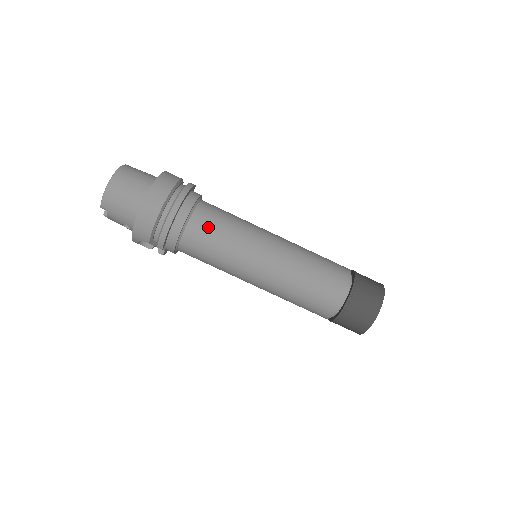
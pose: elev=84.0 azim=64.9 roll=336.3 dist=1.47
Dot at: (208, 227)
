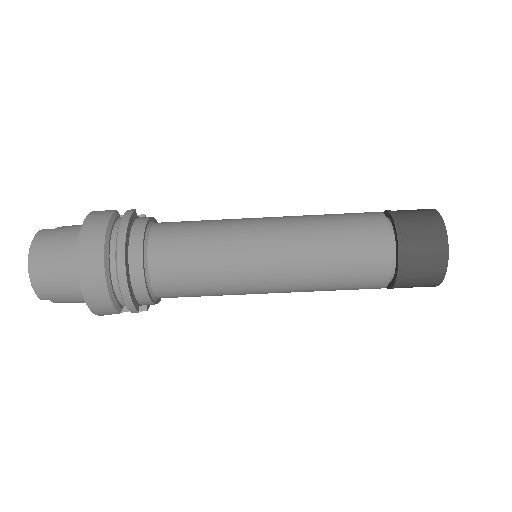
Dot at: (175, 261)
